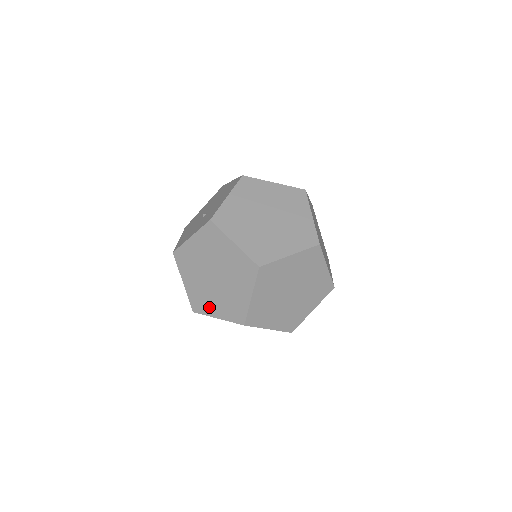
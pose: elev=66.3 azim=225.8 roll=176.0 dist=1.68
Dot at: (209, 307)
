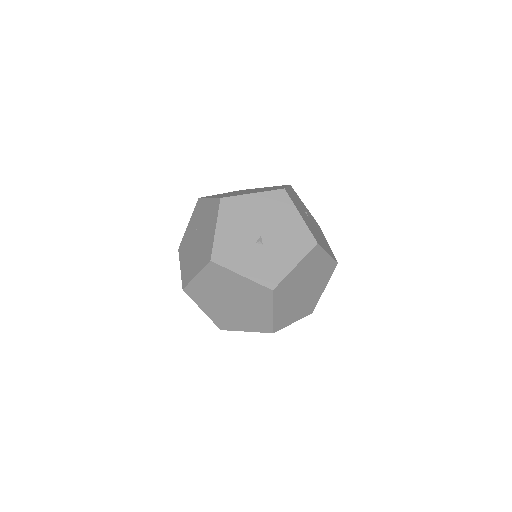
Dot at: (203, 302)
